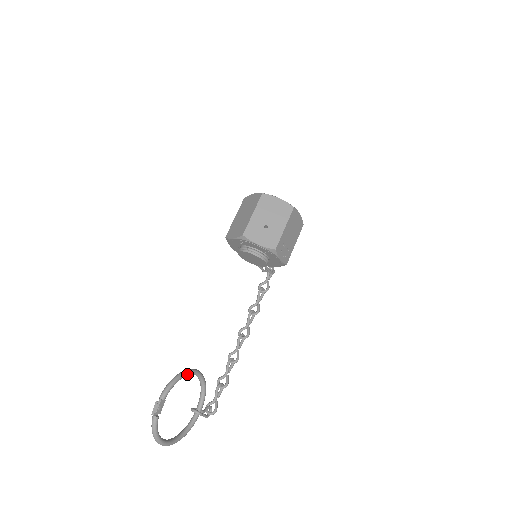
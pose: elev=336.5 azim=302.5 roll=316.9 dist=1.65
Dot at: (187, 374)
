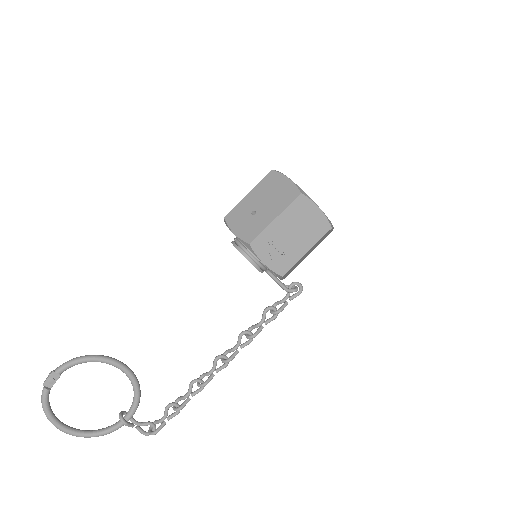
Dot at: (101, 360)
